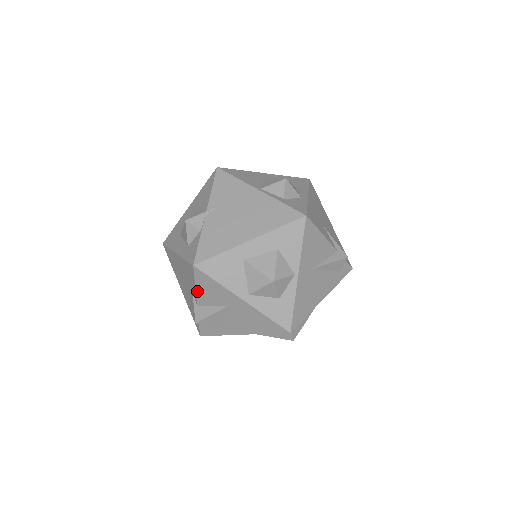
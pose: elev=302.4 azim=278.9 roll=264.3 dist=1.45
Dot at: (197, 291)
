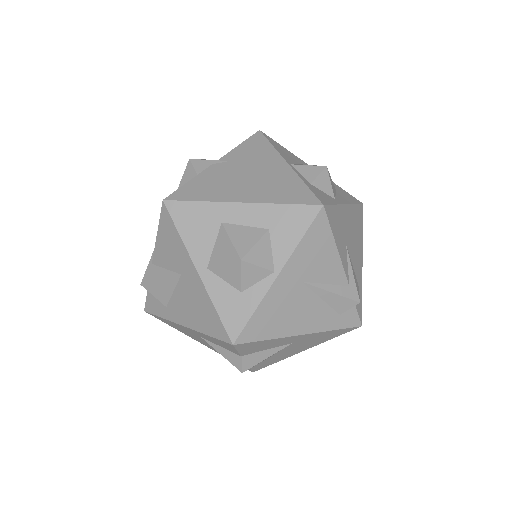
Dot at: (157, 241)
